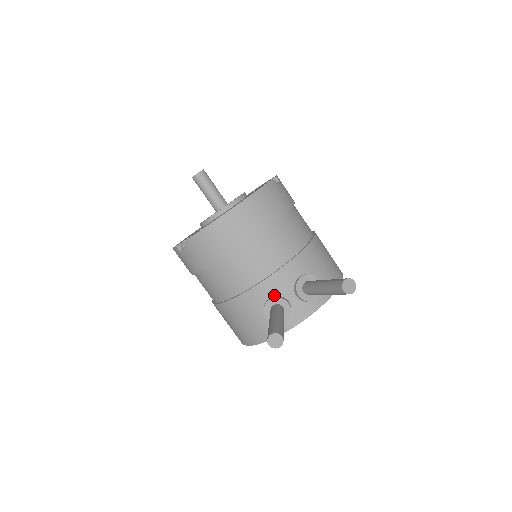
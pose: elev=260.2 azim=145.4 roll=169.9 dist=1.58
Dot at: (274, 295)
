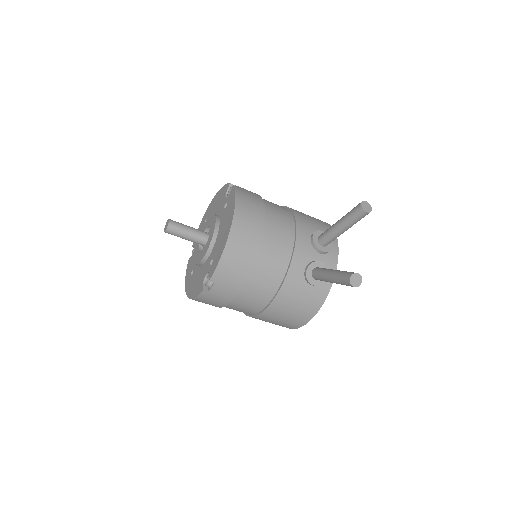
Dot at: (306, 264)
